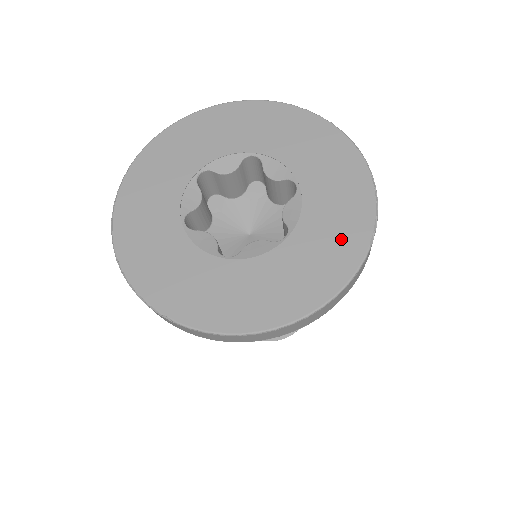
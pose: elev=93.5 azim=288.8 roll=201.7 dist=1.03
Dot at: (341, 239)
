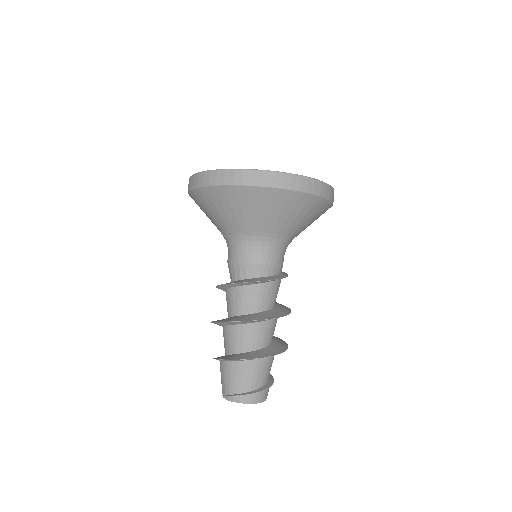
Dot at: occluded
